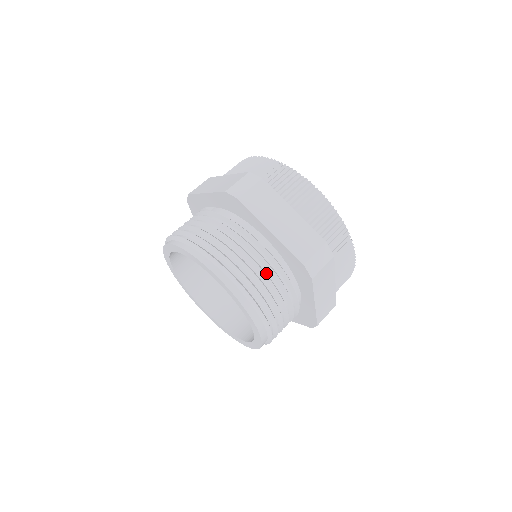
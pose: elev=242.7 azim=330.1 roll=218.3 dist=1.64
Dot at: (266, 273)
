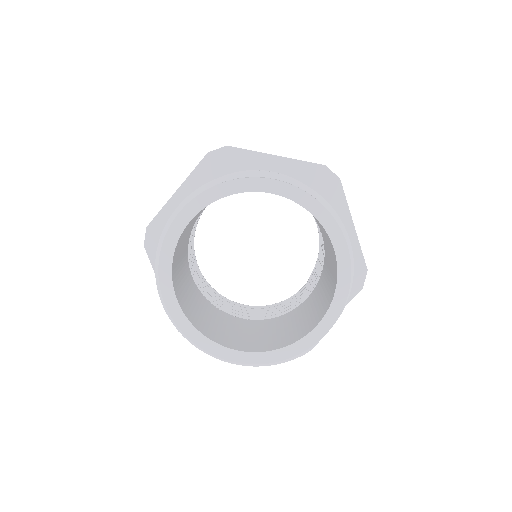
Dot at: occluded
